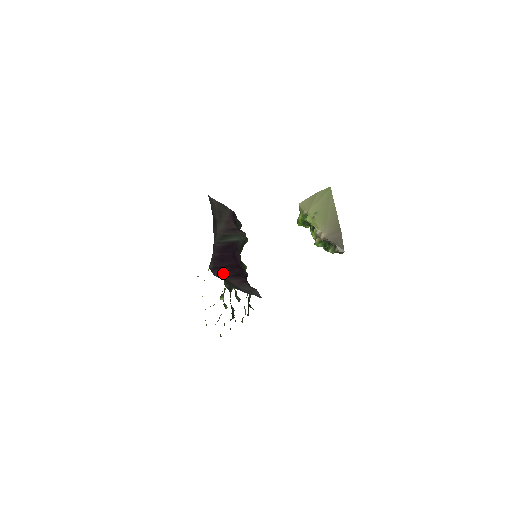
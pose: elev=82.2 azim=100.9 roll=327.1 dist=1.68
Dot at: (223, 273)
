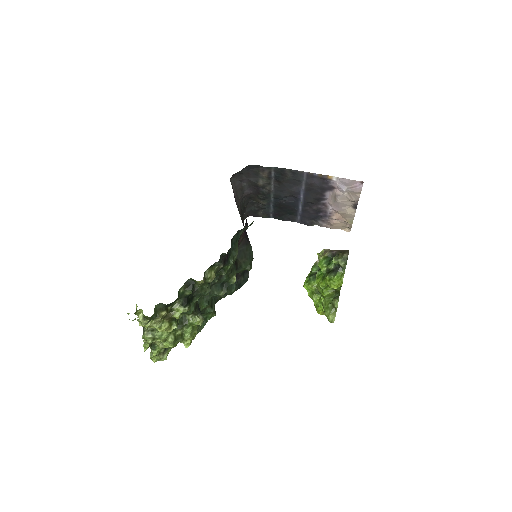
Dot at: occluded
